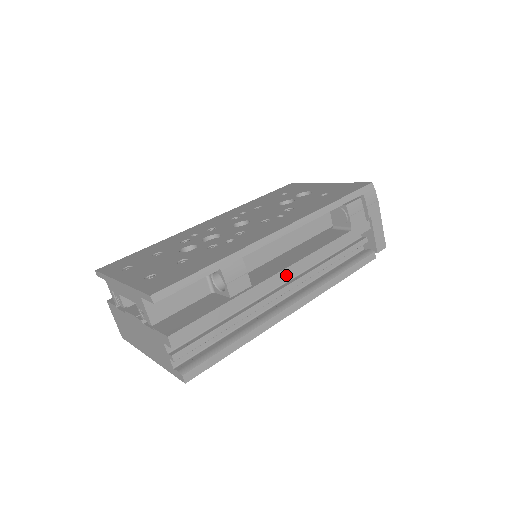
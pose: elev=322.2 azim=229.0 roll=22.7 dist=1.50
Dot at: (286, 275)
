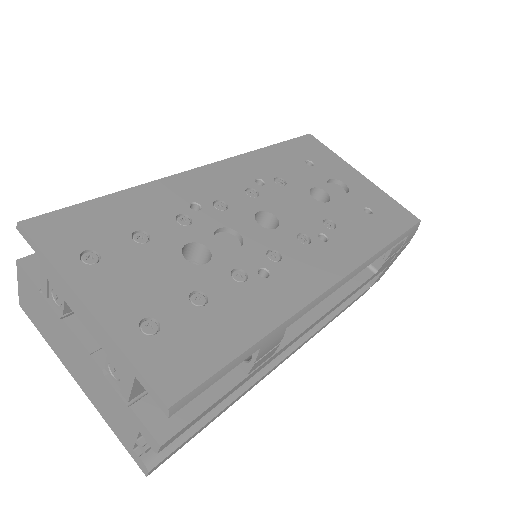
Dot at: (305, 332)
